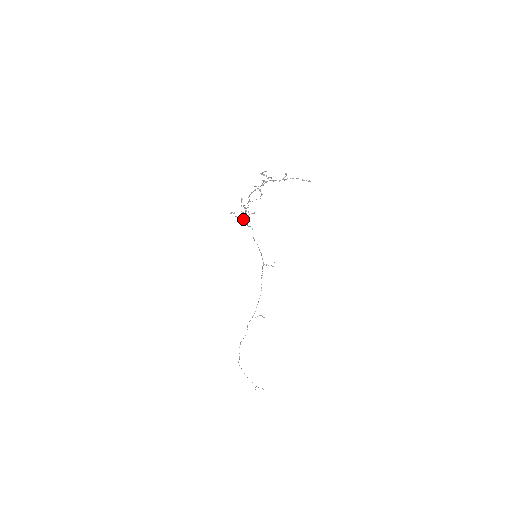
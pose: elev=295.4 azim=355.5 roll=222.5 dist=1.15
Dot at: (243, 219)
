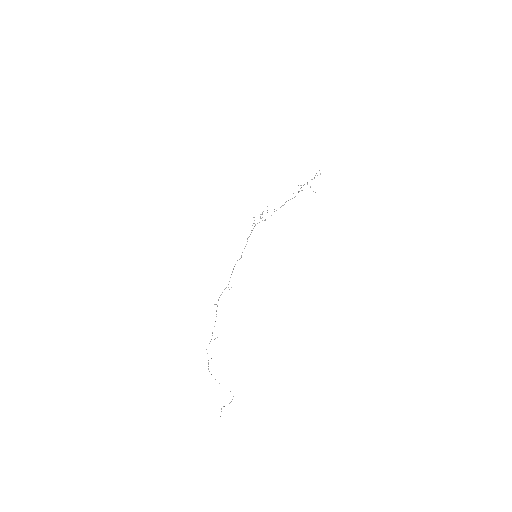
Dot at: occluded
